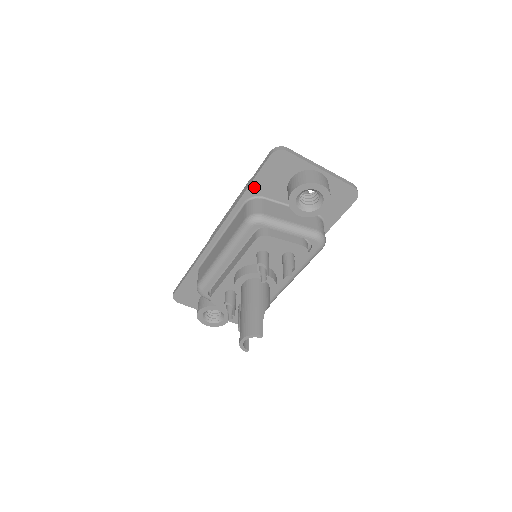
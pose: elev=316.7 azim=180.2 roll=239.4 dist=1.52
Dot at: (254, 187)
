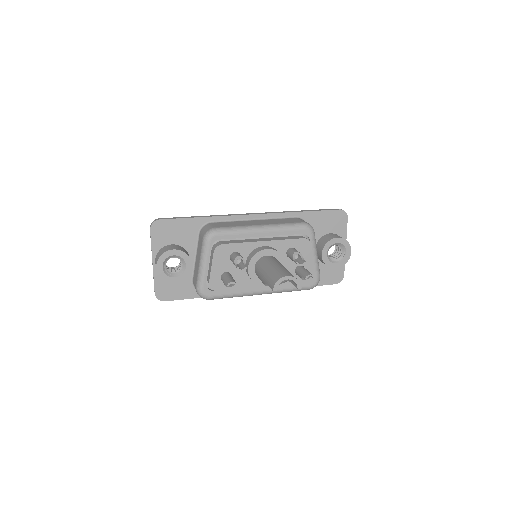
Dot at: (312, 215)
